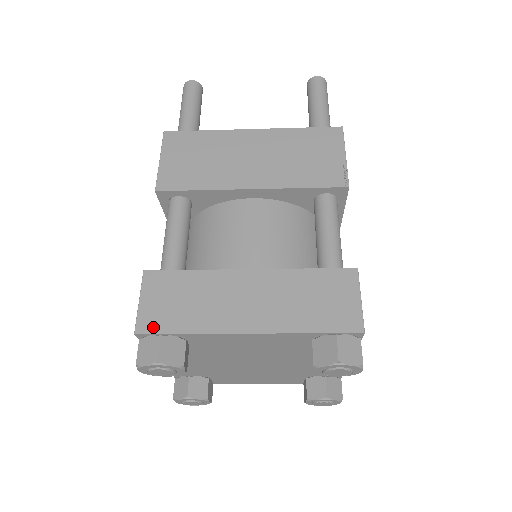
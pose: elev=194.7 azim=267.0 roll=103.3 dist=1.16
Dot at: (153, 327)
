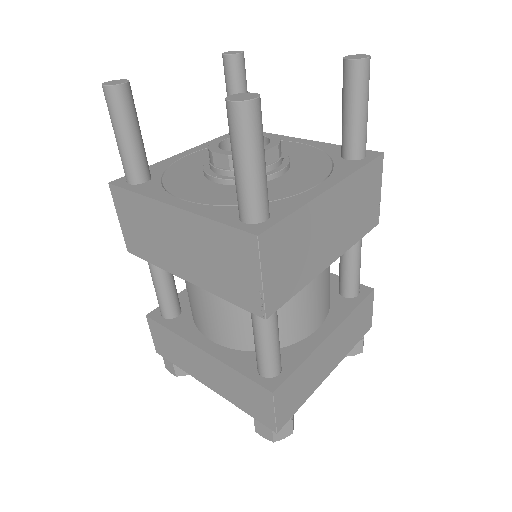
Dot at: (286, 419)
